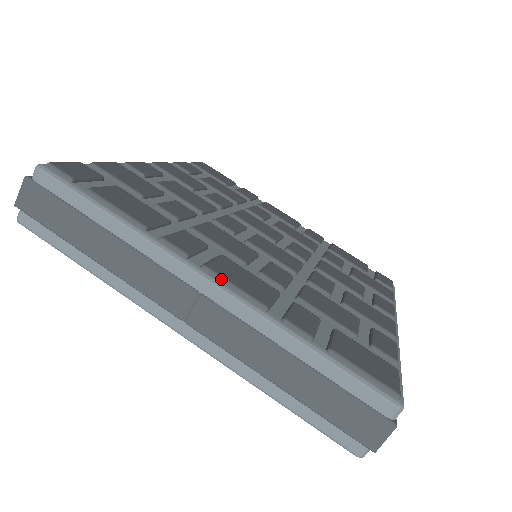
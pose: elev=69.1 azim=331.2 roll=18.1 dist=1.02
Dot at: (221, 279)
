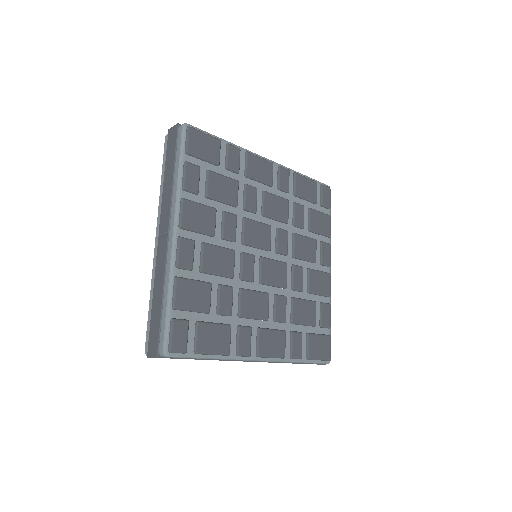
Dot at: (266, 357)
